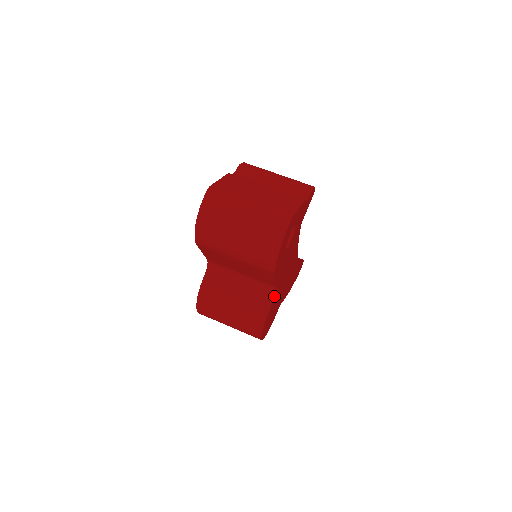
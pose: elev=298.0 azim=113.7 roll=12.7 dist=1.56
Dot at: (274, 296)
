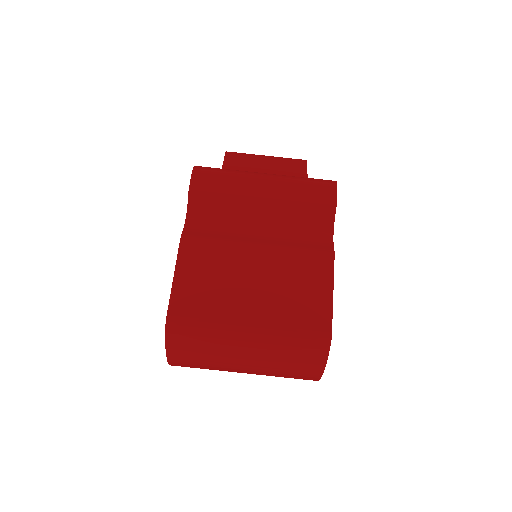
Dot at: occluded
